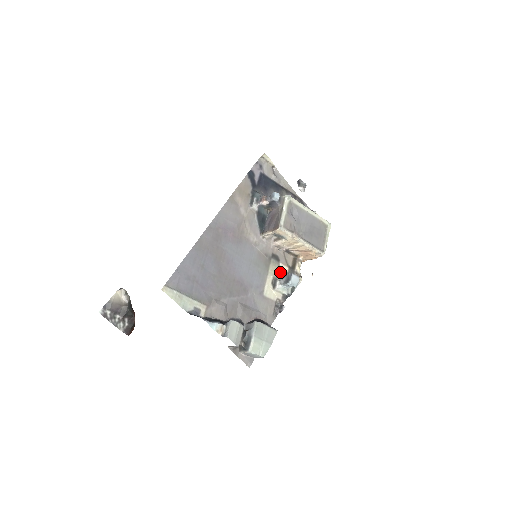
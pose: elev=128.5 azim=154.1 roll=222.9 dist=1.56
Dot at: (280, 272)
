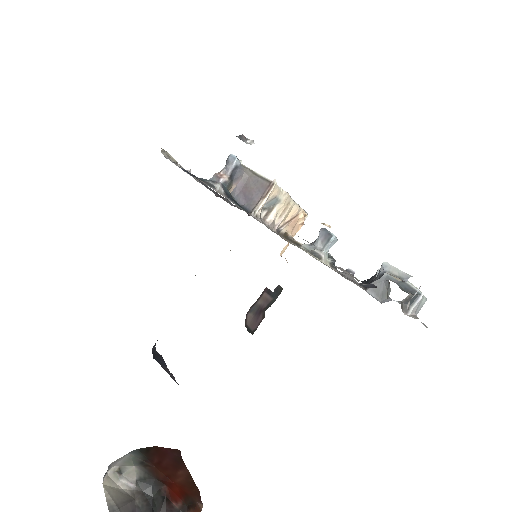
Dot at: (304, 244)
